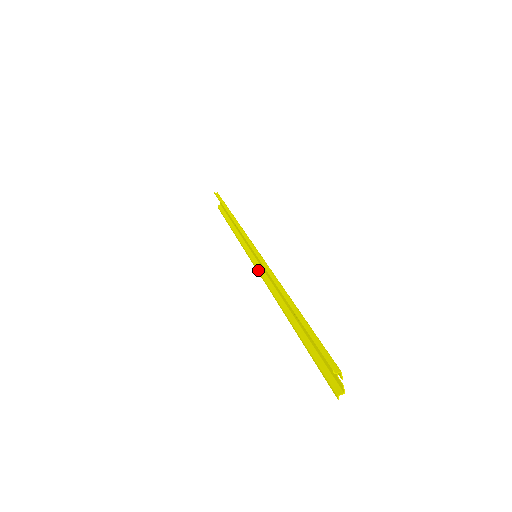
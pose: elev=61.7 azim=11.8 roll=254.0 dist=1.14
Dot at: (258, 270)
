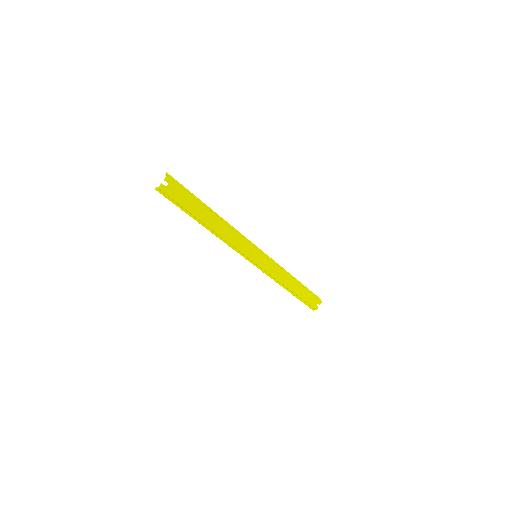
Dot at: (246, 256)
